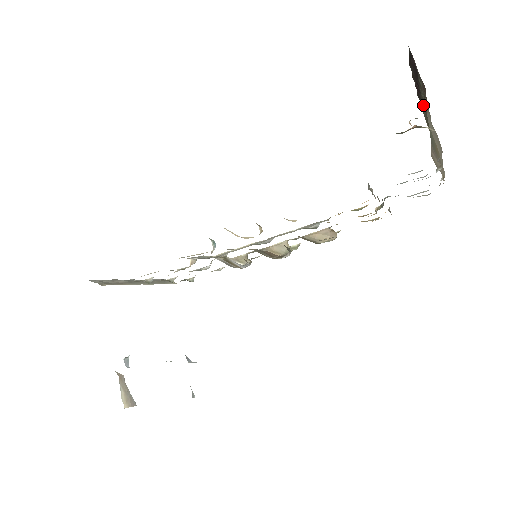
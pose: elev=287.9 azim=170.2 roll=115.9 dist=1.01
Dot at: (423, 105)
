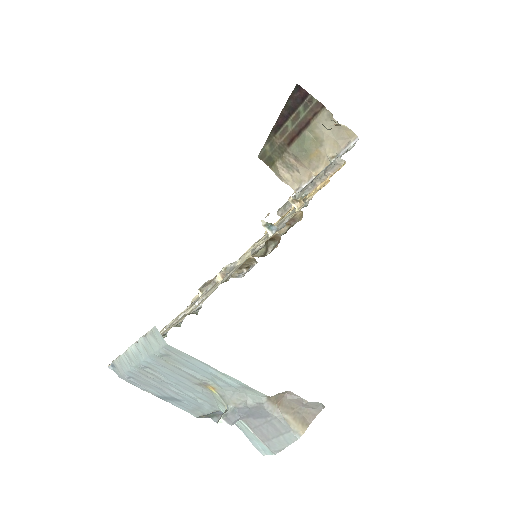
Dot at: (278, 135)
